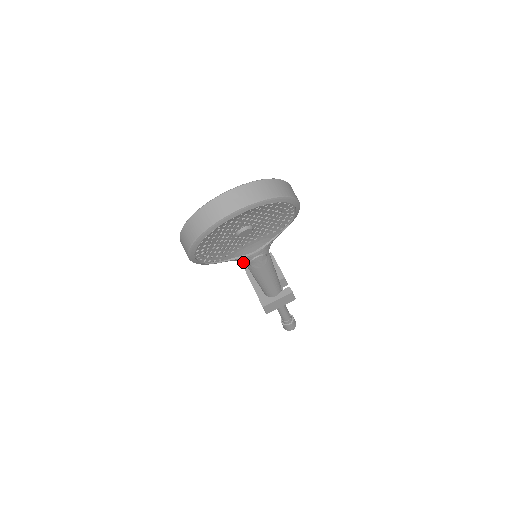
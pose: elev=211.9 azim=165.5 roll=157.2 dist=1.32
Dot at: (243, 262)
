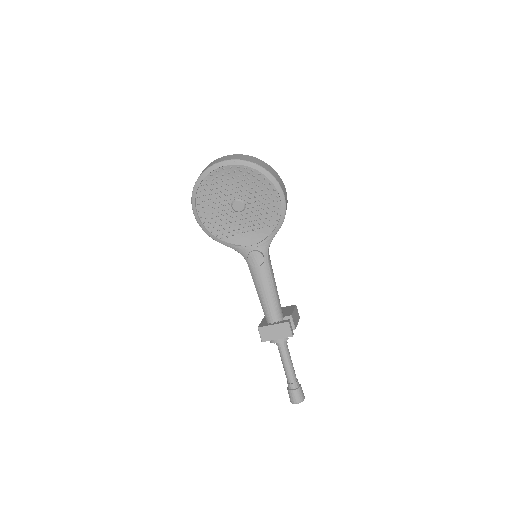
Dot at: (244, 257)
